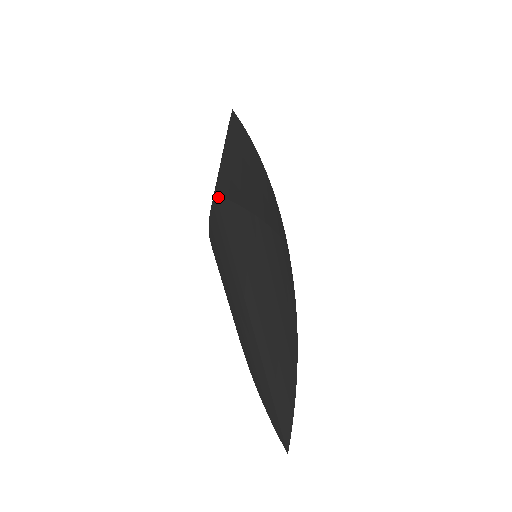
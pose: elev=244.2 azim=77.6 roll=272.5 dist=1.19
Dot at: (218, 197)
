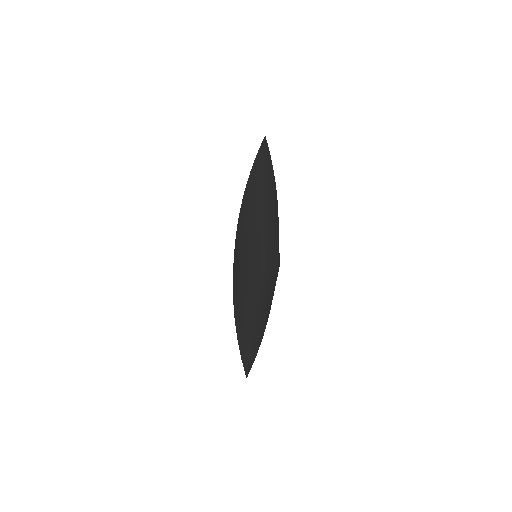
Dot at: (265, 276)
